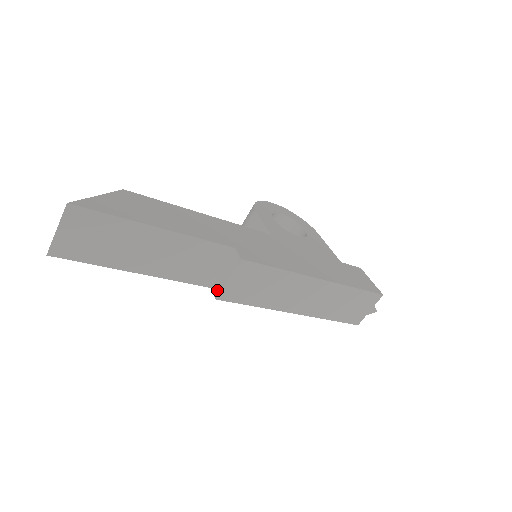
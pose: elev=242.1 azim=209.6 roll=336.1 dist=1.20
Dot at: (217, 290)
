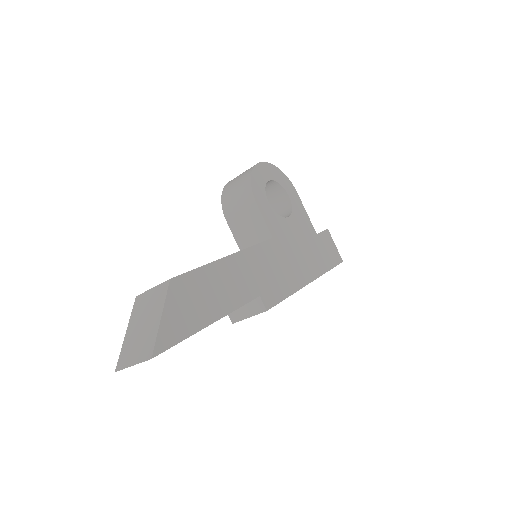
Dot at: (235, 318)
